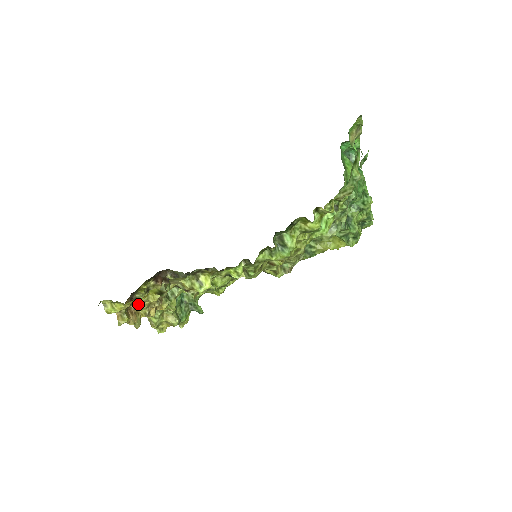
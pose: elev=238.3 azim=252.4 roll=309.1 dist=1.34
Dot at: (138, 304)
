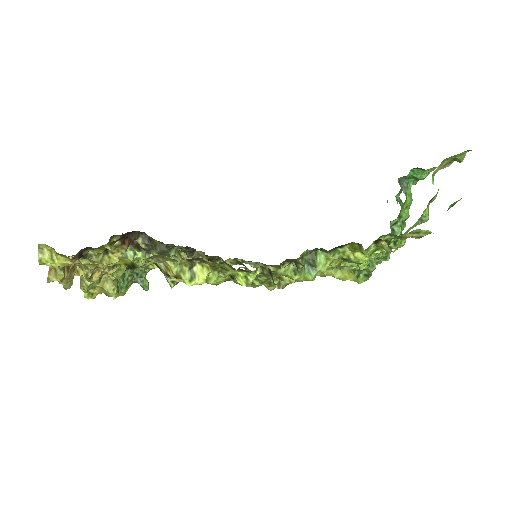
Dot at: (84, 262)
